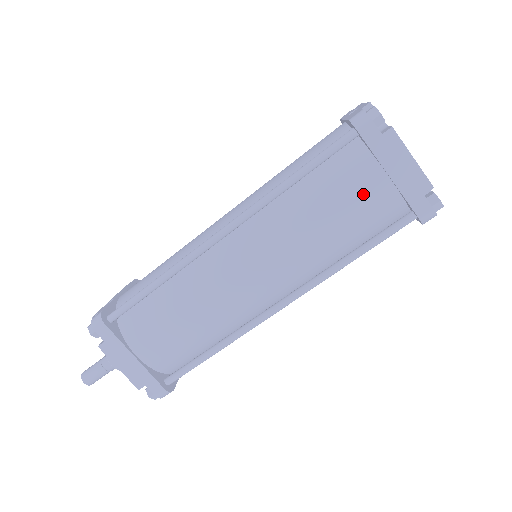
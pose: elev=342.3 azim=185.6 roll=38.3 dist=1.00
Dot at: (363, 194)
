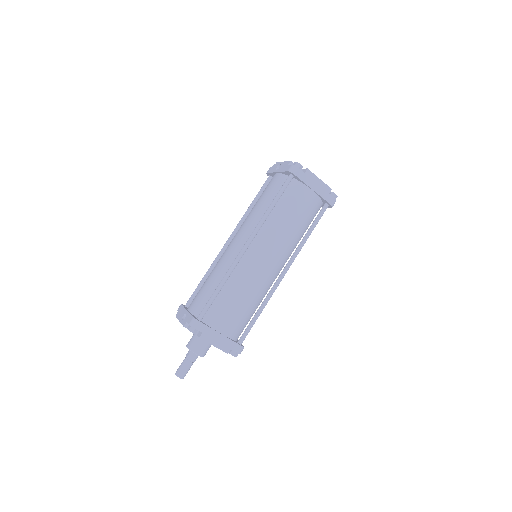
Dot at: (305, 202)
